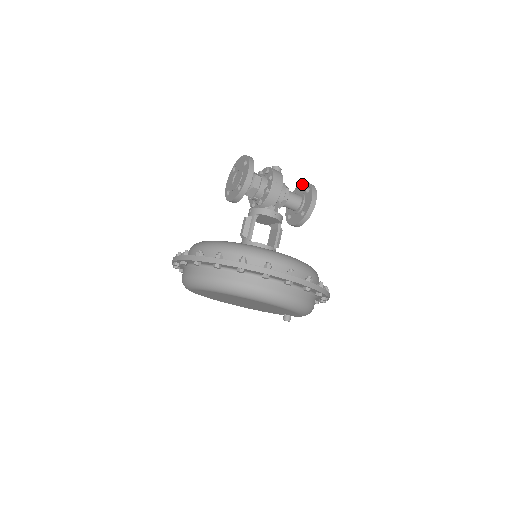
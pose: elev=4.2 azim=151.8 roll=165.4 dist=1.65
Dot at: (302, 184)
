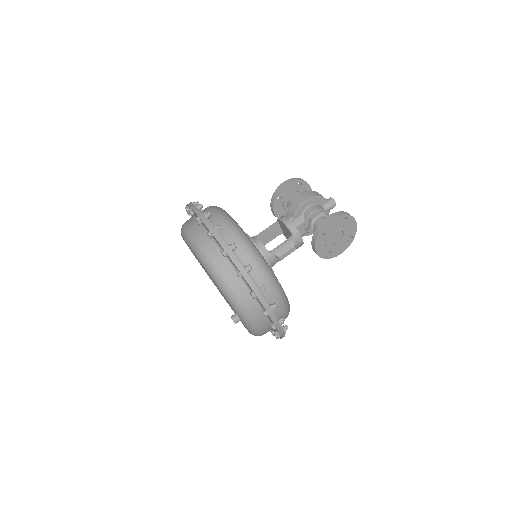
Dot at: occluded
